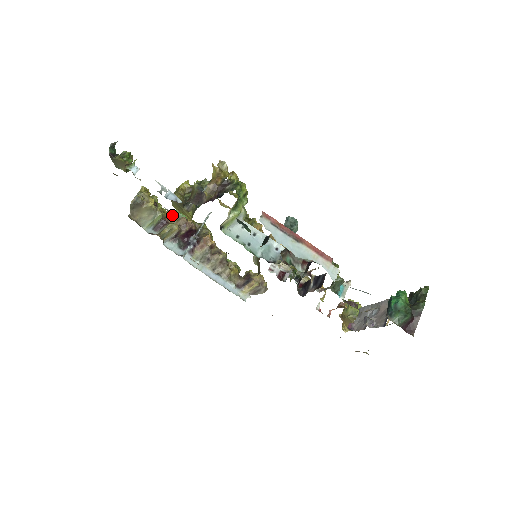
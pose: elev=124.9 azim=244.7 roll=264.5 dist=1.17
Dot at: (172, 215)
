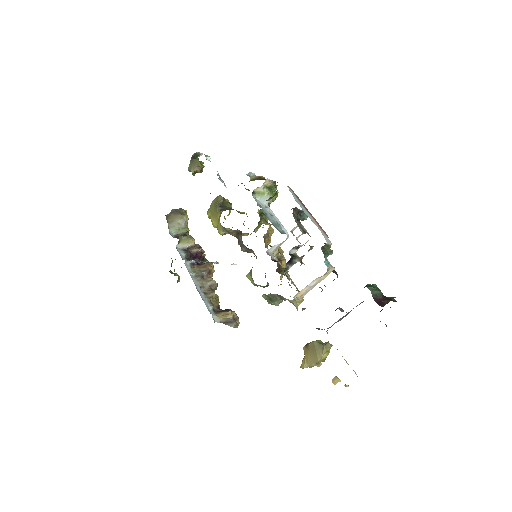
Dot at: occluded
